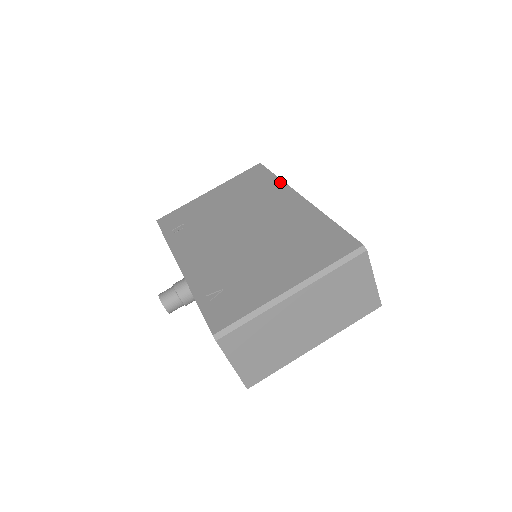
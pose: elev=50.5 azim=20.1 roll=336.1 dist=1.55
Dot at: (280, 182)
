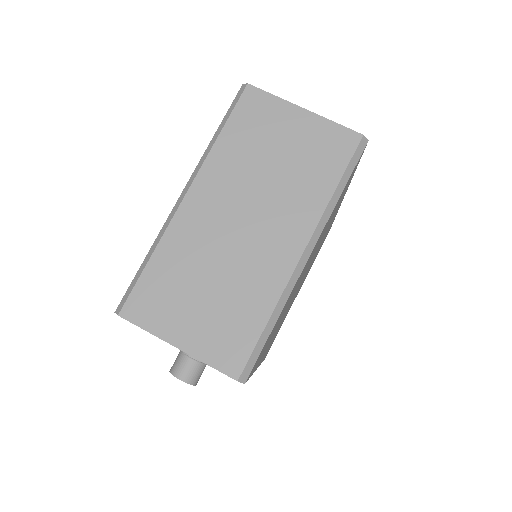
Dot at: occluded
